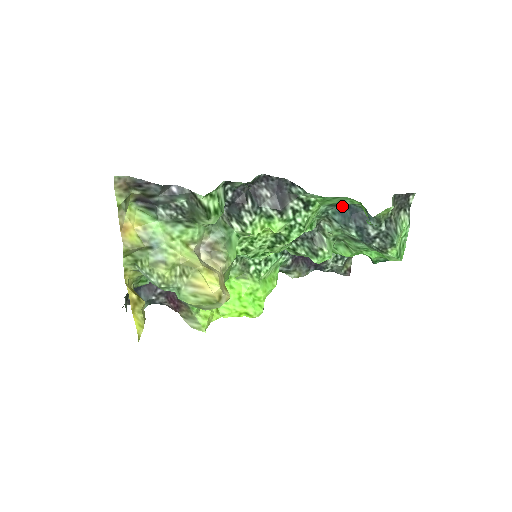
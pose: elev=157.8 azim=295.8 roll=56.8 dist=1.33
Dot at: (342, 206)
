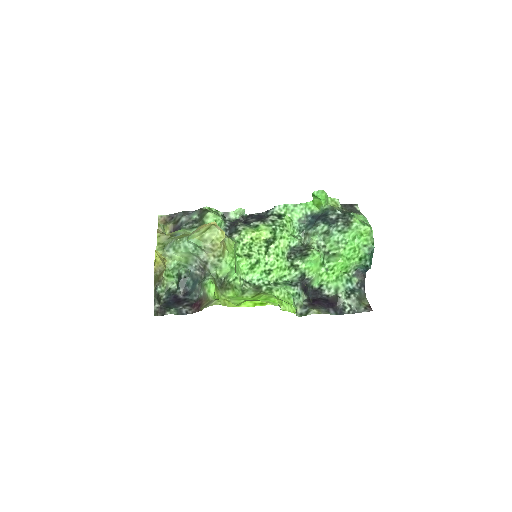
Dot at: (309, 221)
